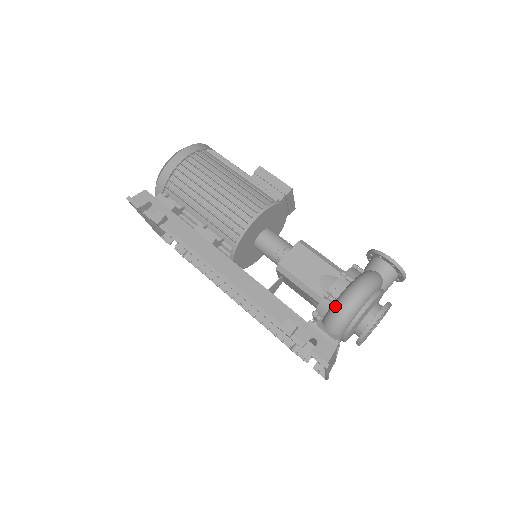
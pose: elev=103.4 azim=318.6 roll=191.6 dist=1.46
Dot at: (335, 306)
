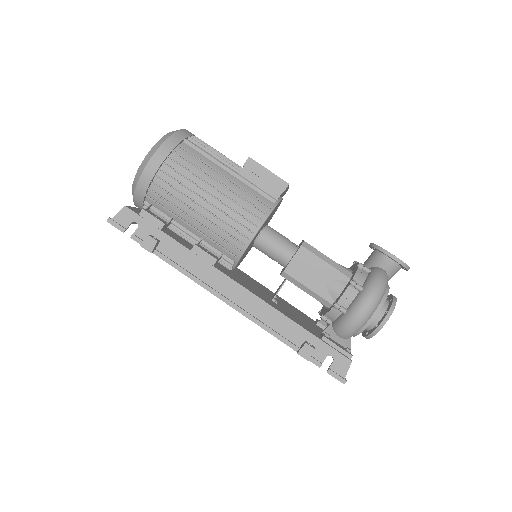
Dot at: (346, 319)
